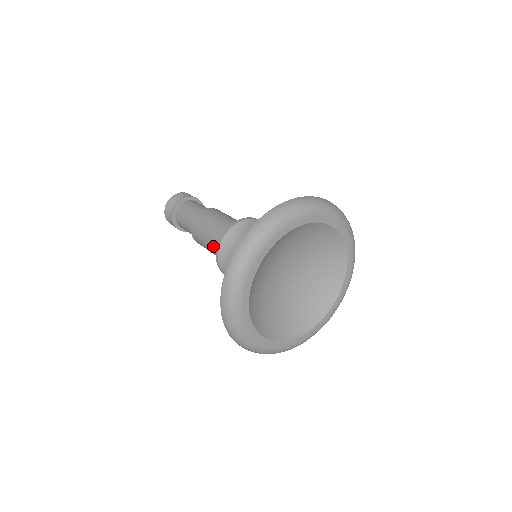
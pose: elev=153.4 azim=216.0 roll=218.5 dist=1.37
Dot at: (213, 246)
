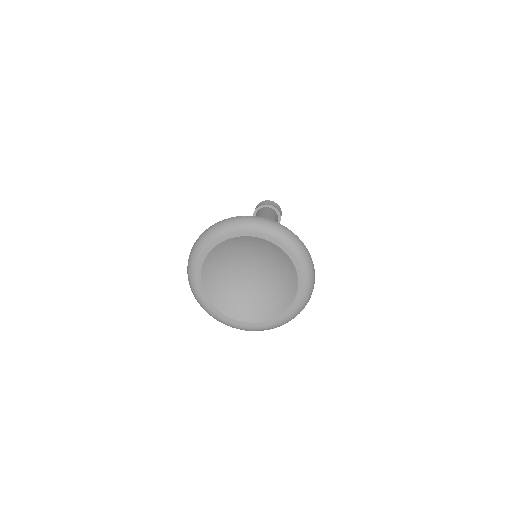
Dot at: occluded
